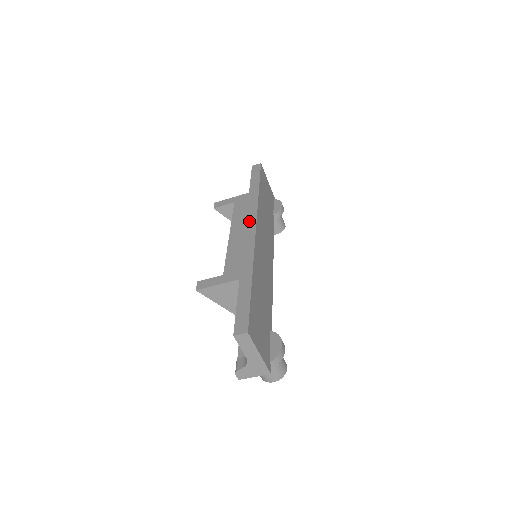
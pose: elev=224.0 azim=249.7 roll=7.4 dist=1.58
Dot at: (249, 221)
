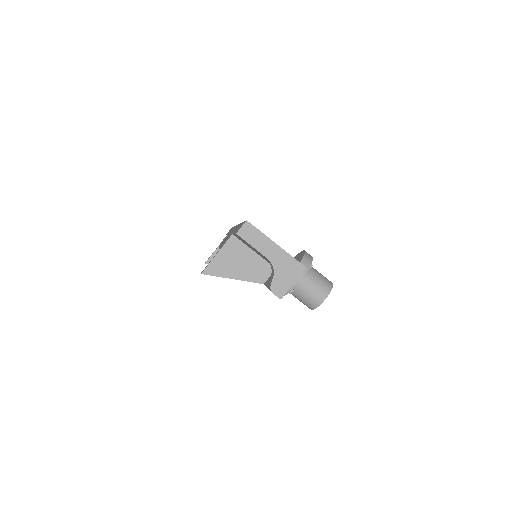
Dot at: occluded
